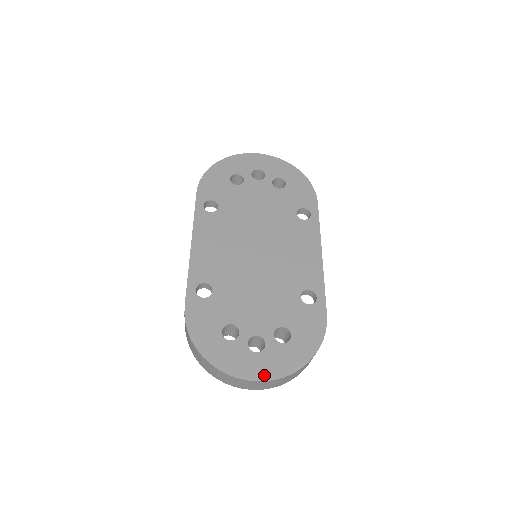
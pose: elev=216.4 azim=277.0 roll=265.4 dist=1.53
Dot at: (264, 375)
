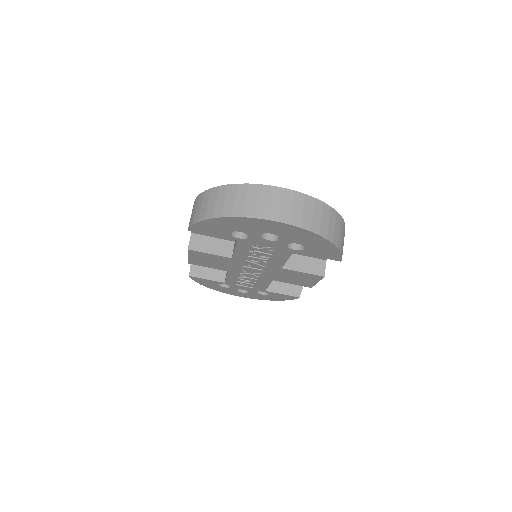
Dot at: occluded
